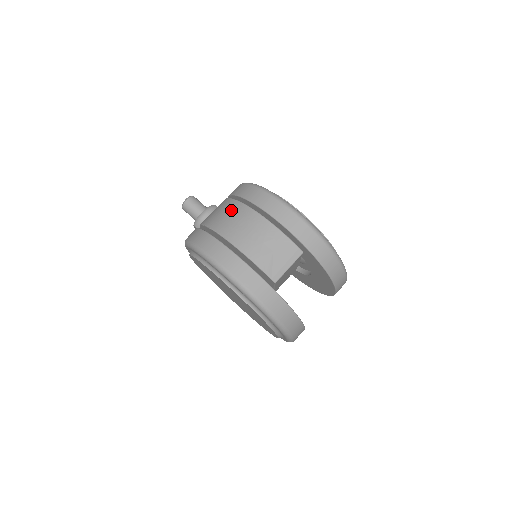
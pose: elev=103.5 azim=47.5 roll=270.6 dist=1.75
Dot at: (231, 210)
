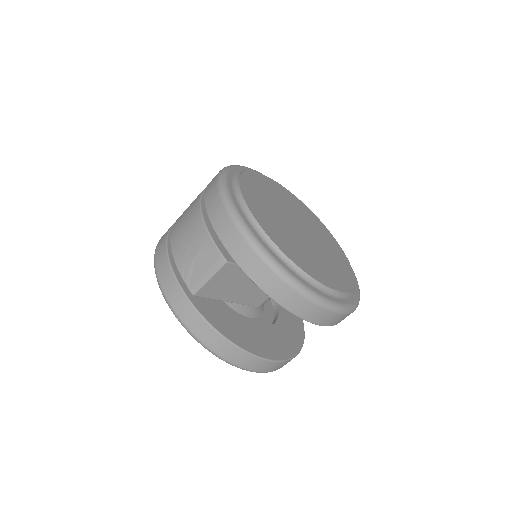
Dot at: occluded
